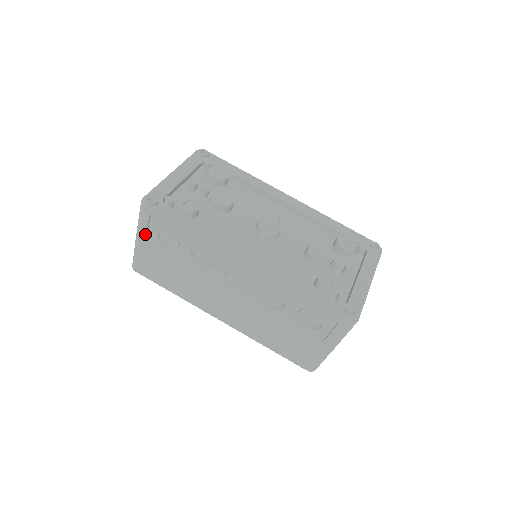
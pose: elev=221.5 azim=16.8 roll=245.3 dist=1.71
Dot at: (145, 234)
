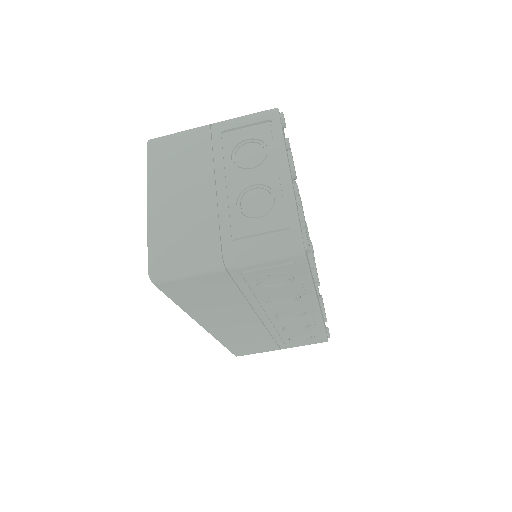
Dot at: (252, 269)
